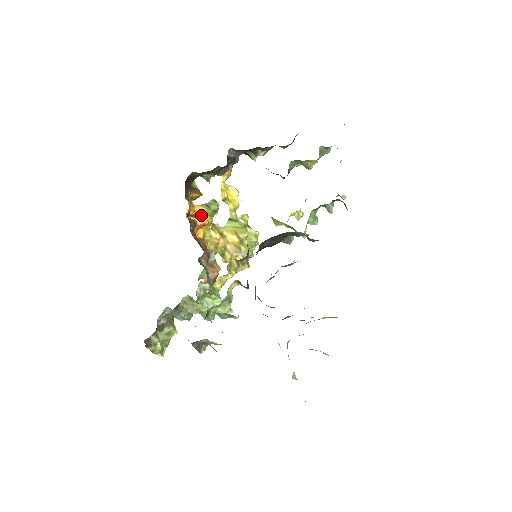
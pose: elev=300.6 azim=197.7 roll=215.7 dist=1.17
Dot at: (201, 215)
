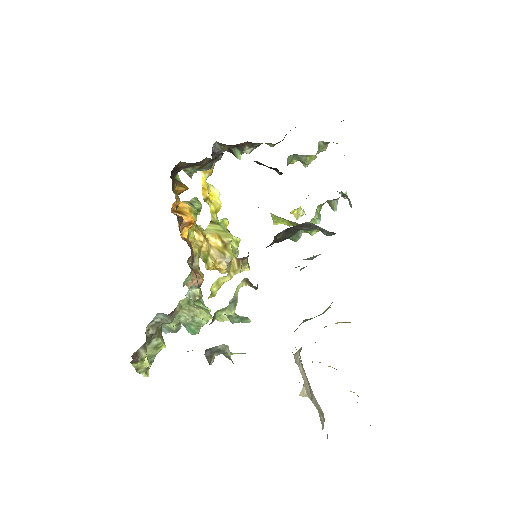
Dot at: (186, 212)
